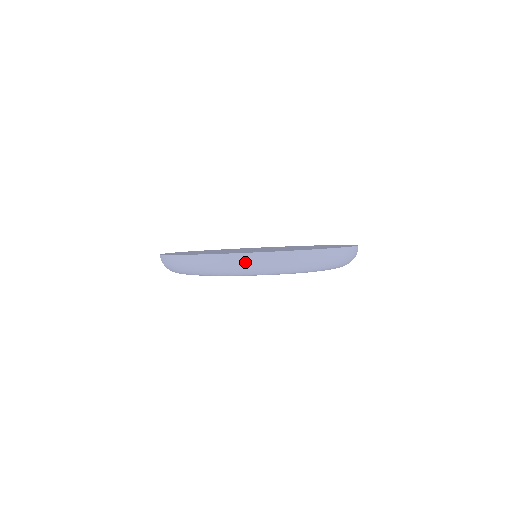
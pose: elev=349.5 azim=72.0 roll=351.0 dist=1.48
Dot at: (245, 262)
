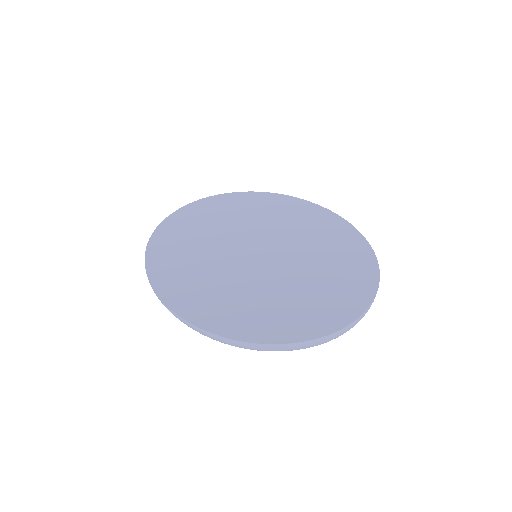
Dot at: (277, 350)
